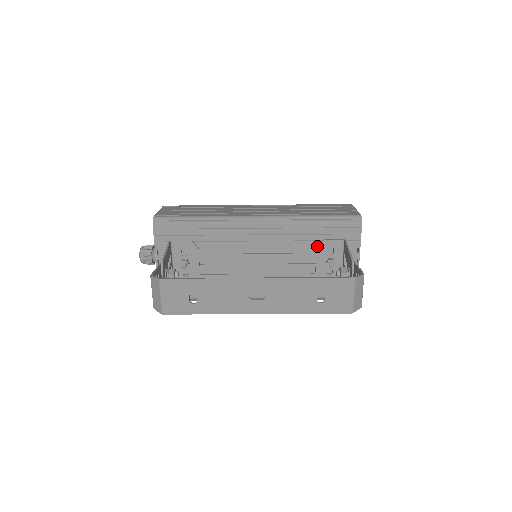
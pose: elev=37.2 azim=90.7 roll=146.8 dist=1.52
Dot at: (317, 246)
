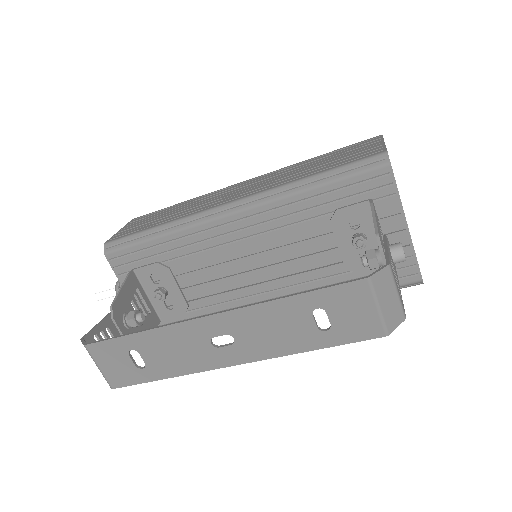
Dot at: (330, 221)
